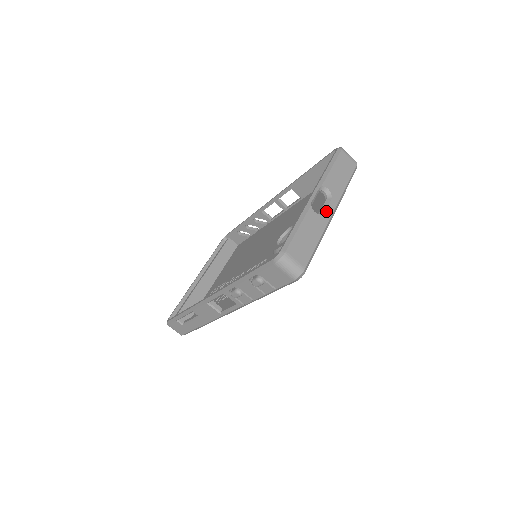
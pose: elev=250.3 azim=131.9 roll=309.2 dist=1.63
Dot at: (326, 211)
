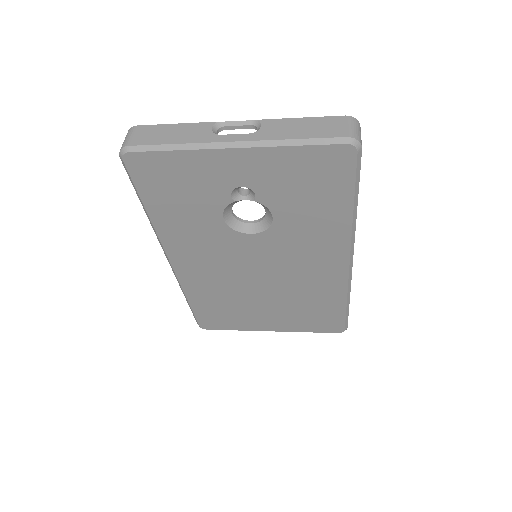
Dot at: (225, 135)
